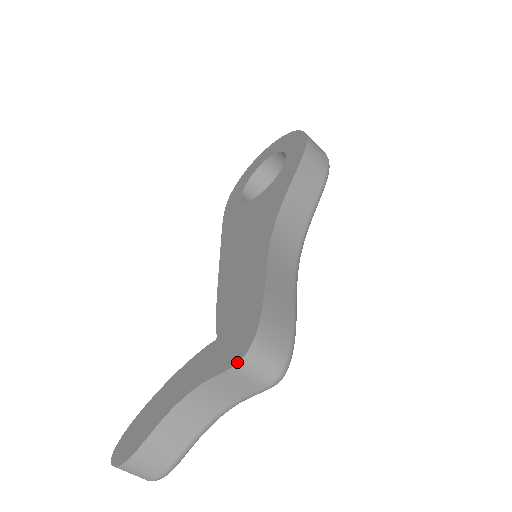
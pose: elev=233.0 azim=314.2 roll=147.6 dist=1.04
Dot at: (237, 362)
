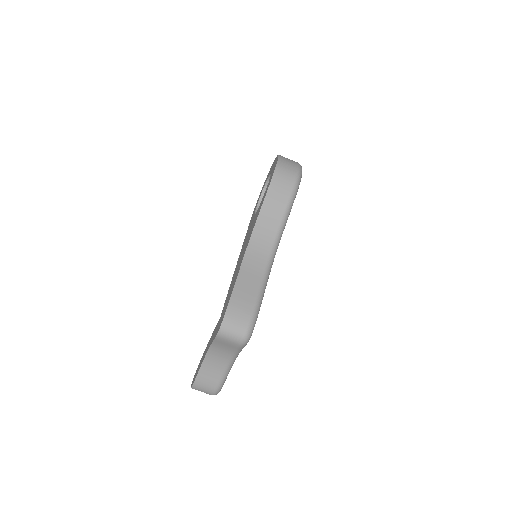
Dot at: (217, 334)
